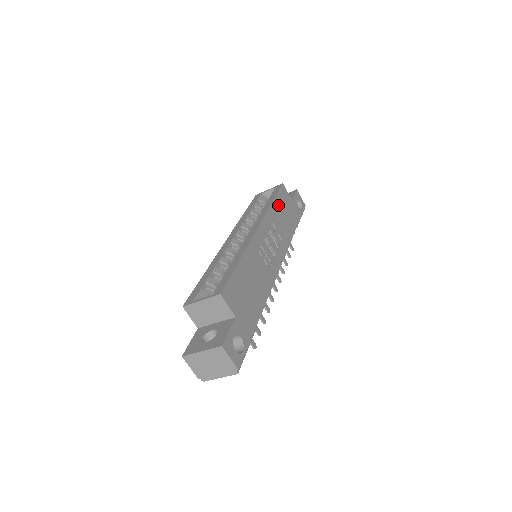
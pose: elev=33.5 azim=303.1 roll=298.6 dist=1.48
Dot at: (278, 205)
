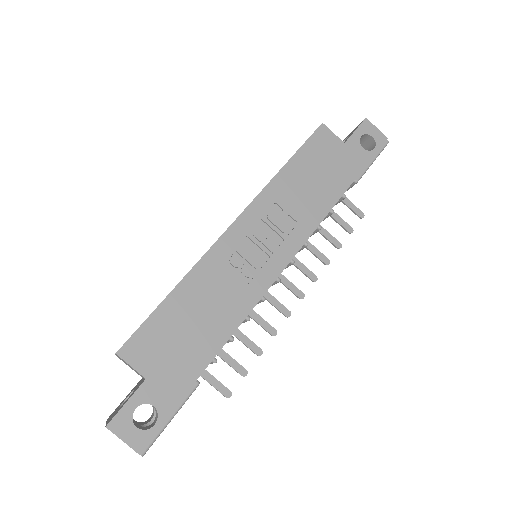
Dot at: (299, 167)
